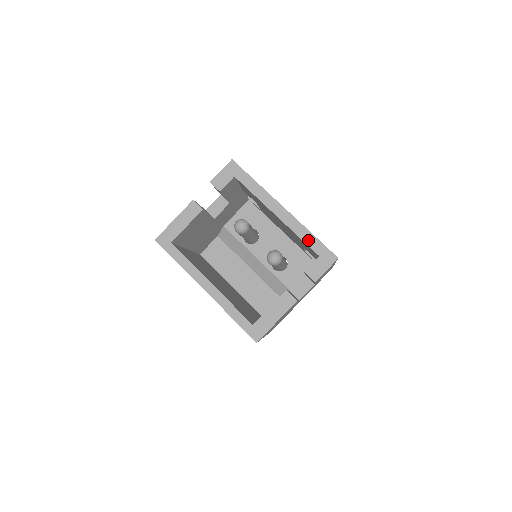
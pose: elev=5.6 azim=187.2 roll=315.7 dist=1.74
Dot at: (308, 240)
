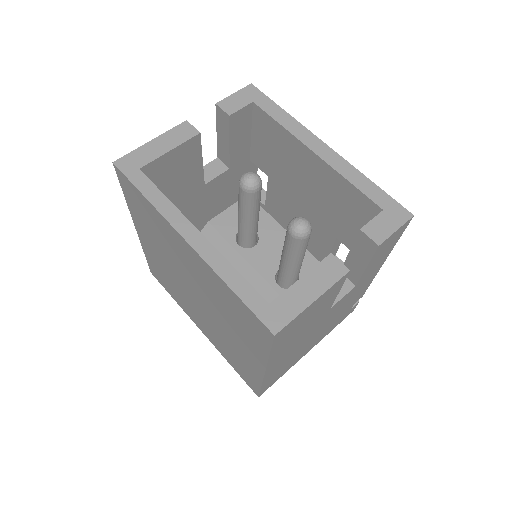
Dot at: (364, 187)
